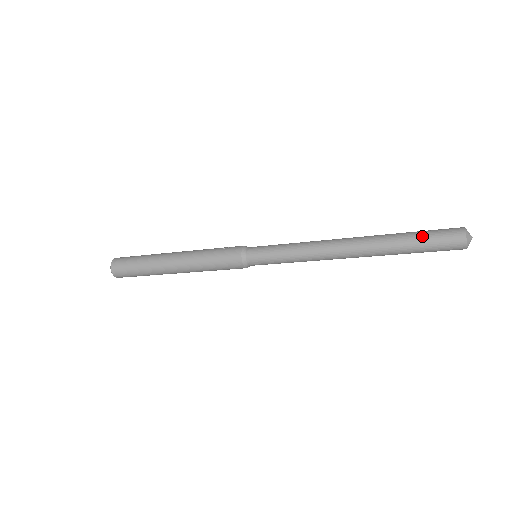
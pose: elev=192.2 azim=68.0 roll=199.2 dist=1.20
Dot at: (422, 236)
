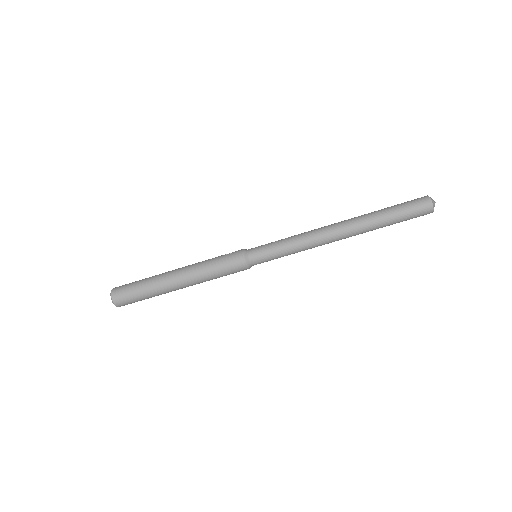
Dot at: (397, 208)
